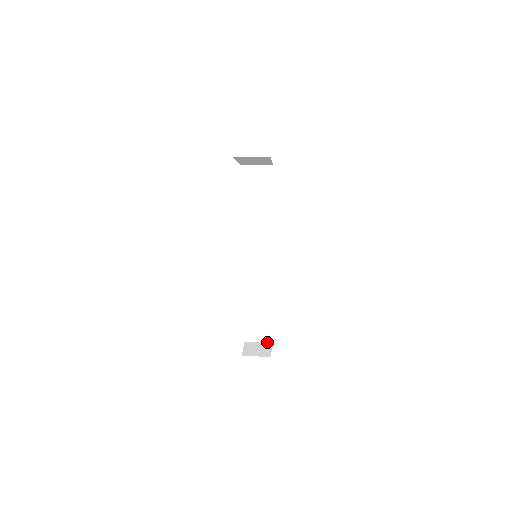
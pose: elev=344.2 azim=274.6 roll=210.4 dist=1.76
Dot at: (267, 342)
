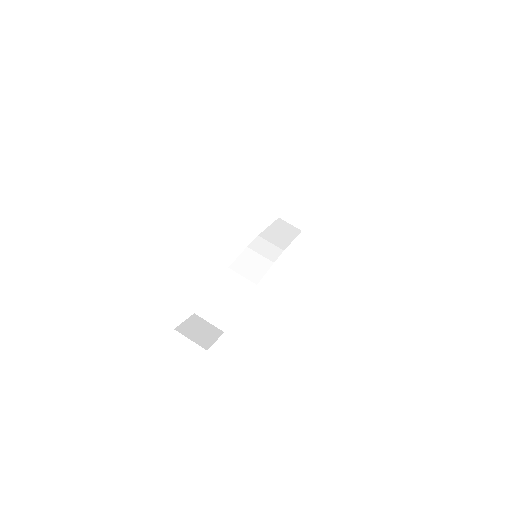
Dot at: (308, 207)
